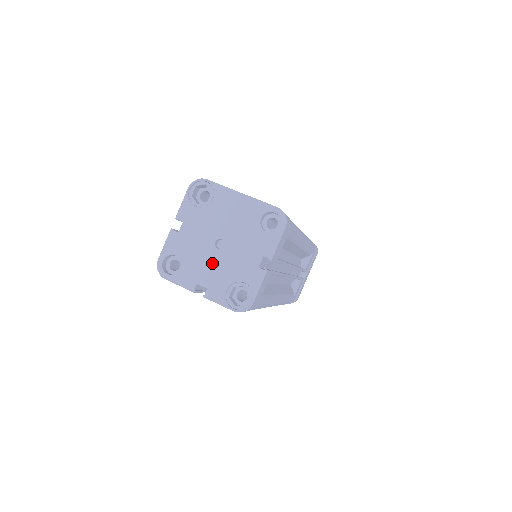
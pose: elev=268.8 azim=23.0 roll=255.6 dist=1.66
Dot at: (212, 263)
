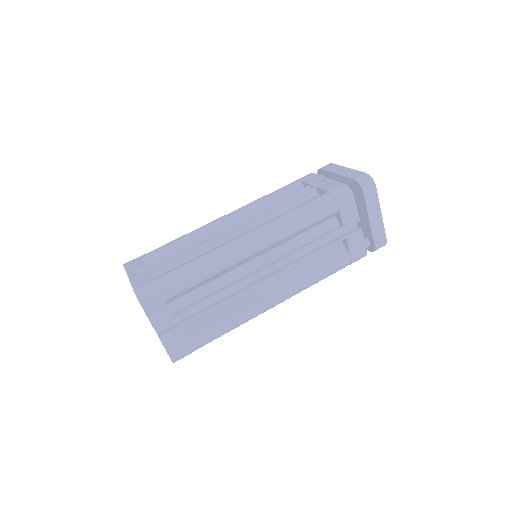
Dot at: occluded
